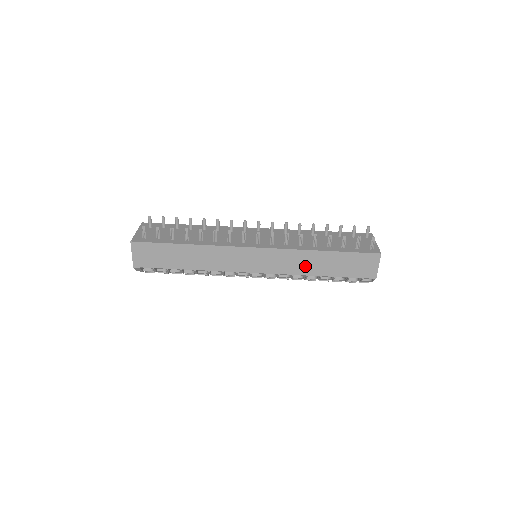
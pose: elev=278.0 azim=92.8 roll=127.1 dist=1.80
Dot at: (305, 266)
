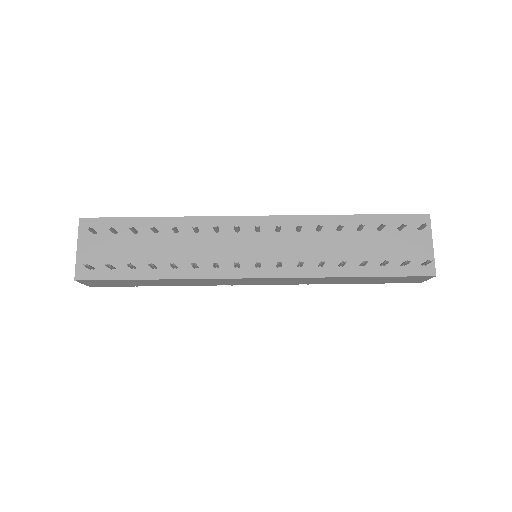
Dot at: (325, 282)
